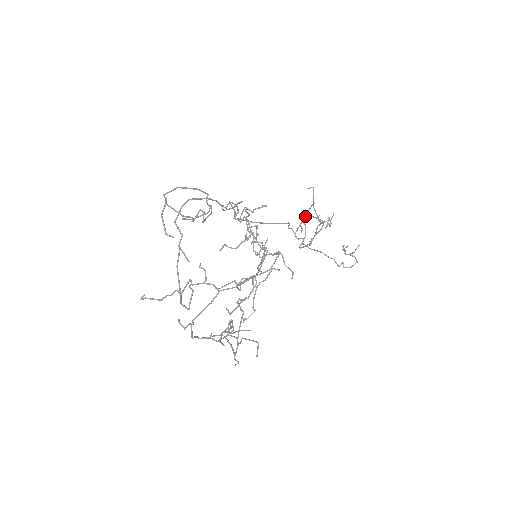
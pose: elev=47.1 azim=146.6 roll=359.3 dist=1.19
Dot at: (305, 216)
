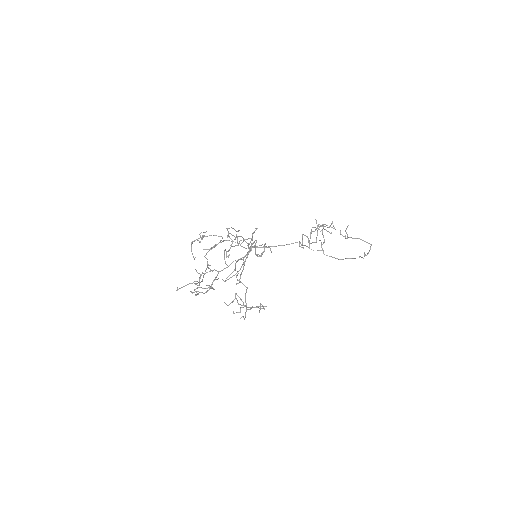
Dot at: (310, 233)
